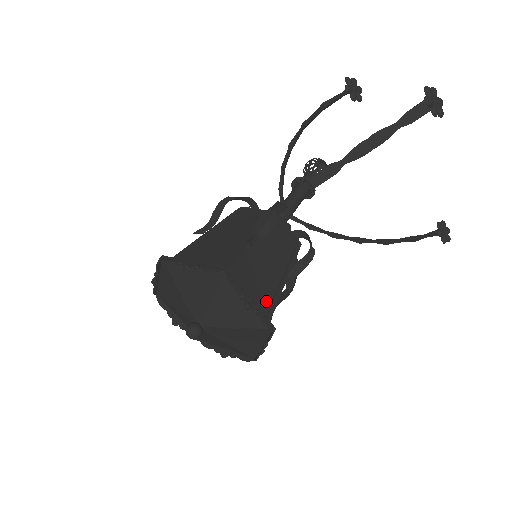
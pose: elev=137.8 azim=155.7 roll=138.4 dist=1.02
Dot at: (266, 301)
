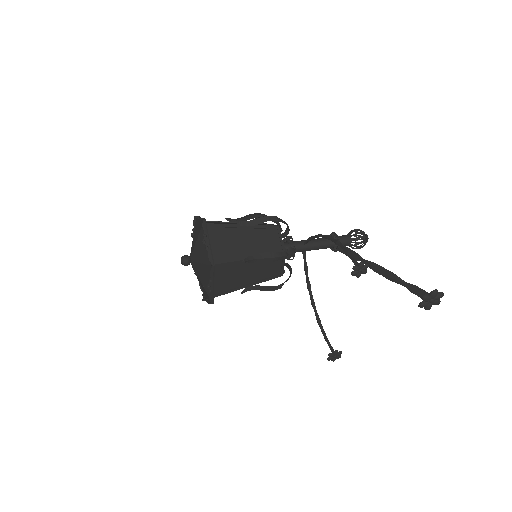
Dot at: (225, 288)
